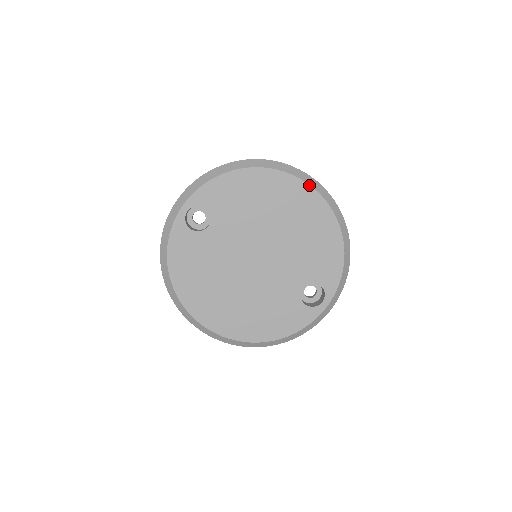
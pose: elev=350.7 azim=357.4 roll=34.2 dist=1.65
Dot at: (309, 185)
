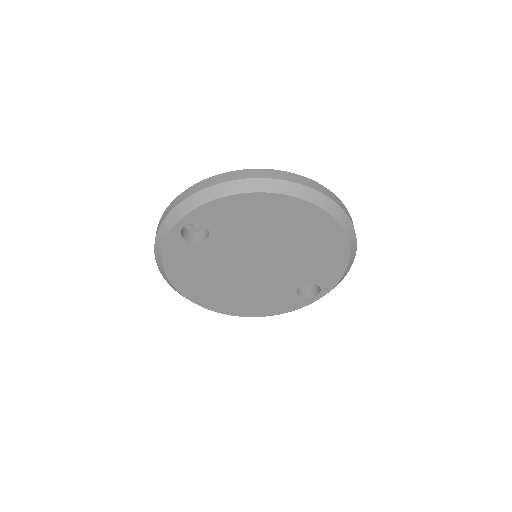
Dot at: (324, 211)
